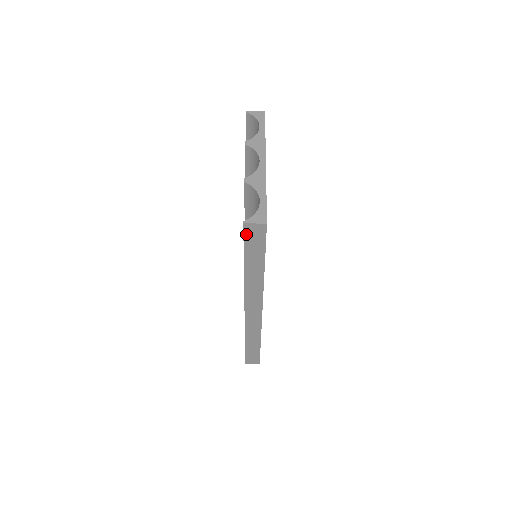
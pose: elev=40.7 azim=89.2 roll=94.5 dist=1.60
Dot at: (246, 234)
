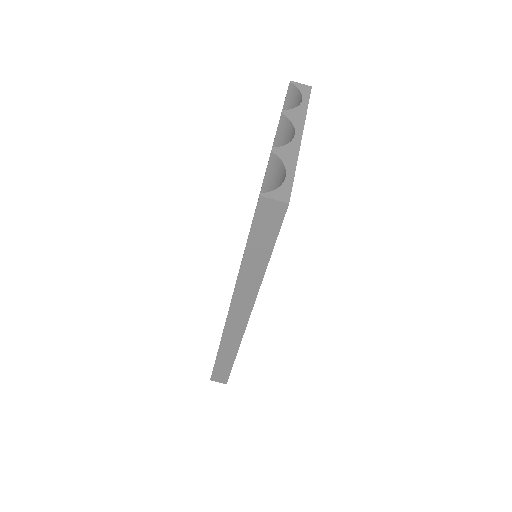
Dot at: (259, 212)
